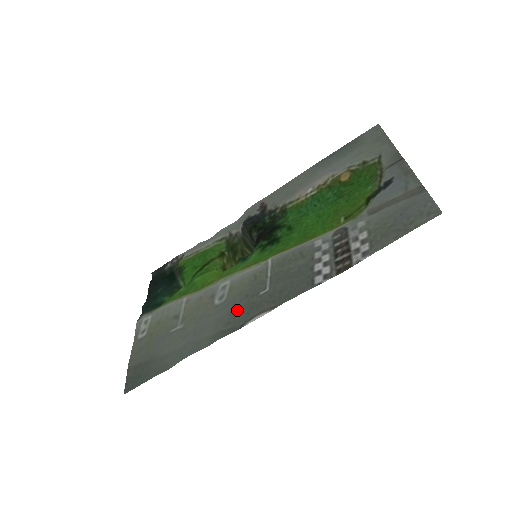
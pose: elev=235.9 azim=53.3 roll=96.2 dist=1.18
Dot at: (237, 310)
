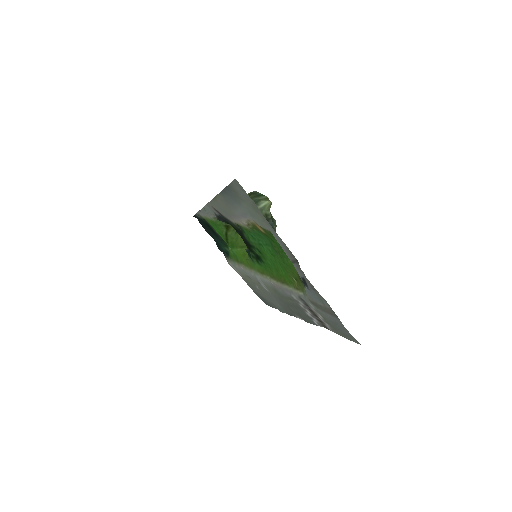
Dot at: (283, 306)
